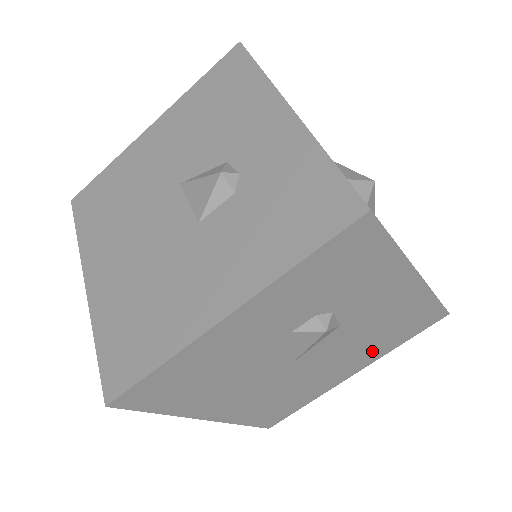
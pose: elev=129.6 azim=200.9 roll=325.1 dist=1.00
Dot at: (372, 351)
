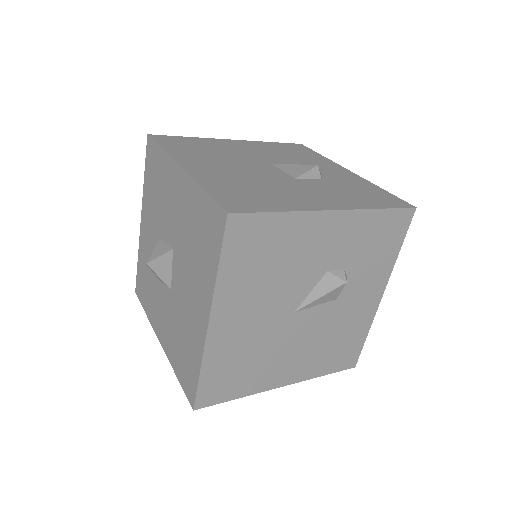
Dot at: (312, 362)
